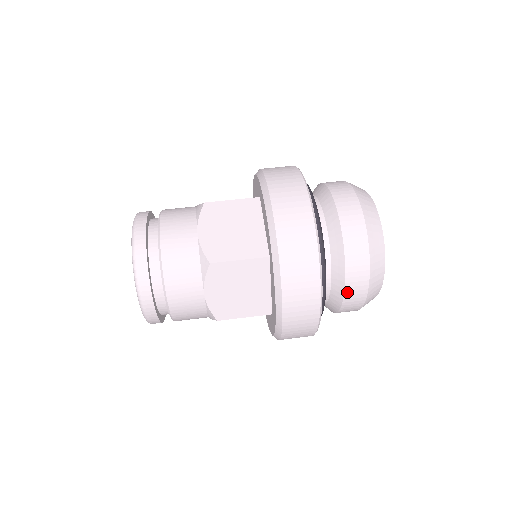
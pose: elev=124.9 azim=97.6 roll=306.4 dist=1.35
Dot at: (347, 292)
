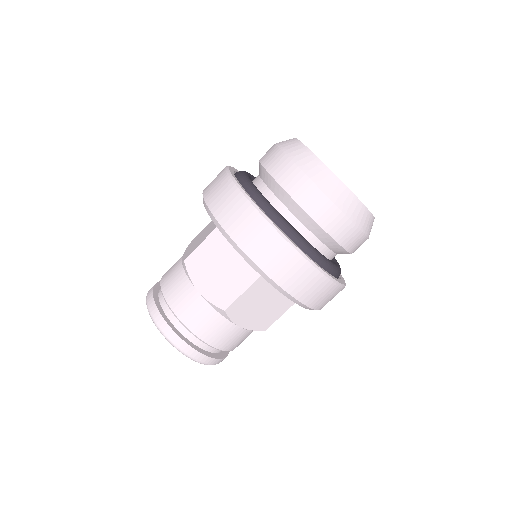
Dot at: occluded
